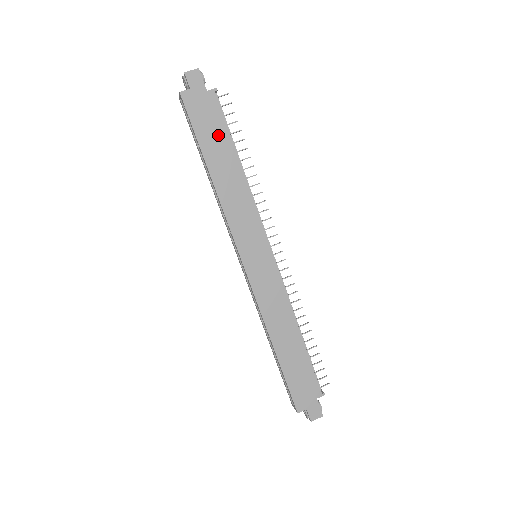
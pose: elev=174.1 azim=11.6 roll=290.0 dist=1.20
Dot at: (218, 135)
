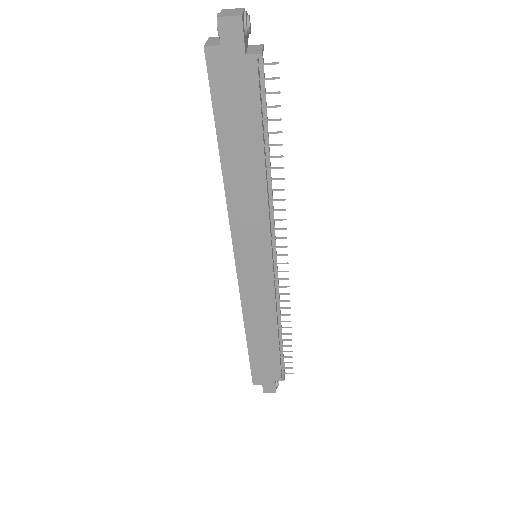
Dot at: (245, 121)
